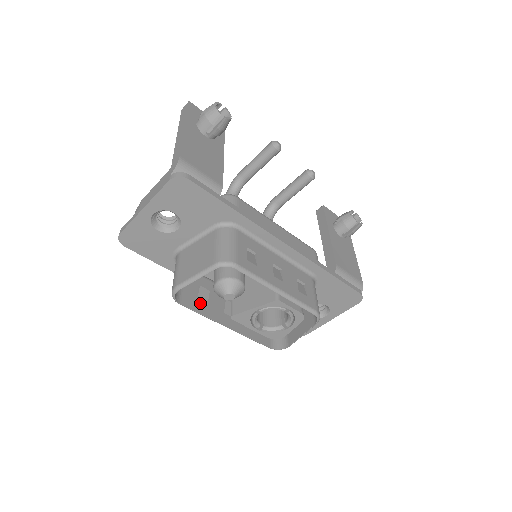
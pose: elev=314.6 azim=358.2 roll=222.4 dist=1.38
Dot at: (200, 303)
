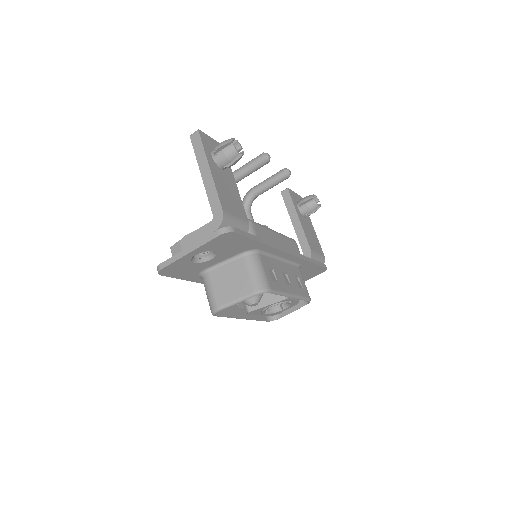
Dot at: occluded
